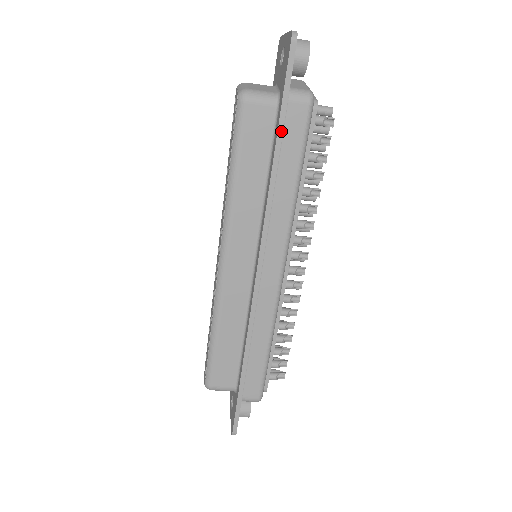
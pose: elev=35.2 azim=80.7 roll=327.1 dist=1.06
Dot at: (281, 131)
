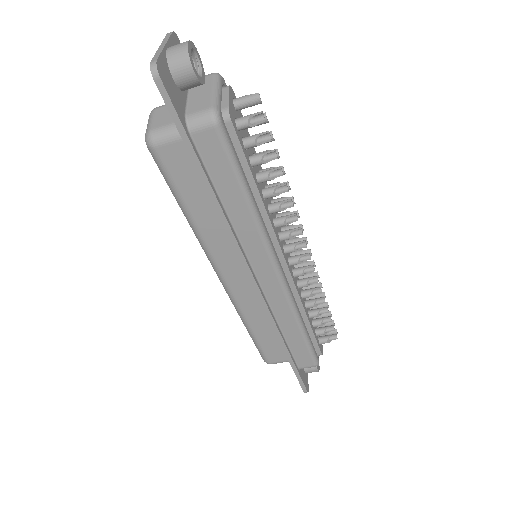
Dot at: (200, 167)
